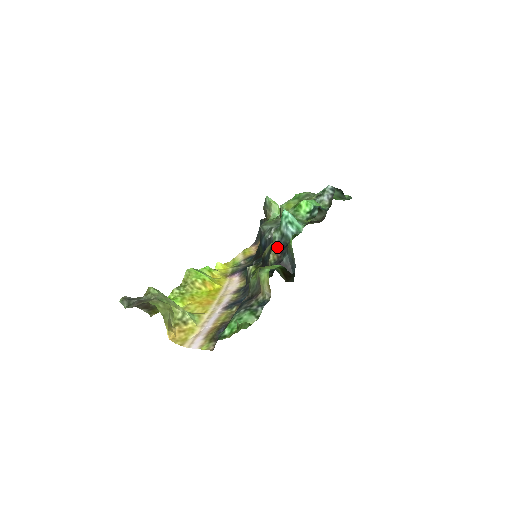
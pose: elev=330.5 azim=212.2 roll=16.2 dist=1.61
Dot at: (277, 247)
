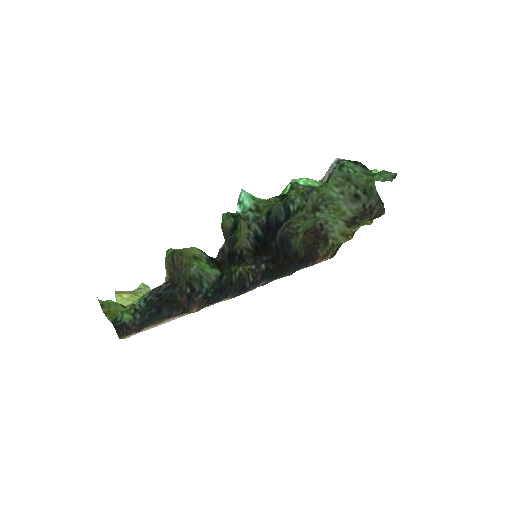
Dot at: occluded
